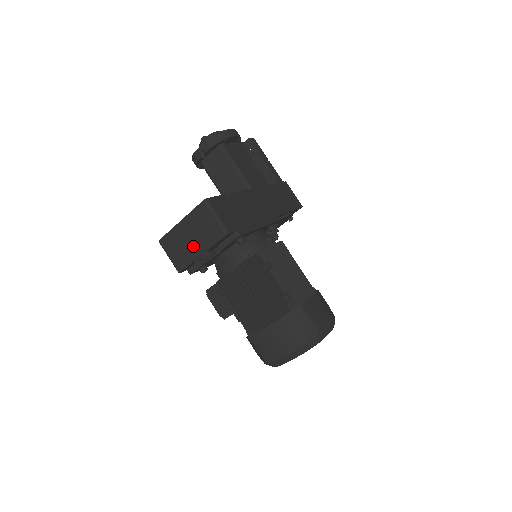
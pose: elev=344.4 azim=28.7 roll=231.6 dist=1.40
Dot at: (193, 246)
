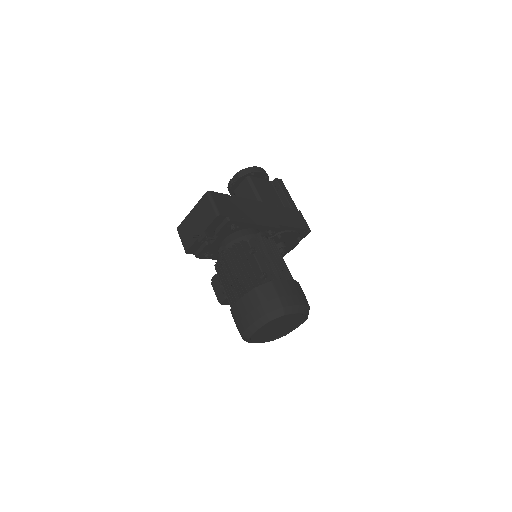
Dot at: (196, 229)
